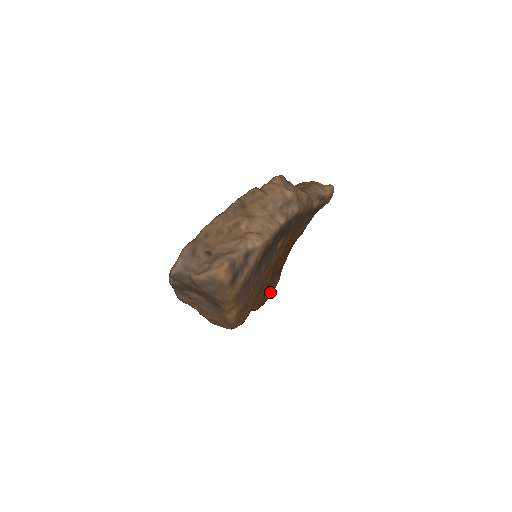
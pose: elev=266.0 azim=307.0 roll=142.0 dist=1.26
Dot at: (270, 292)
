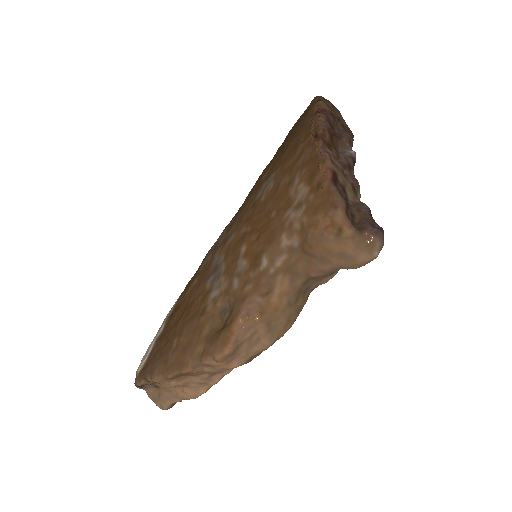
Dot at: occluded
